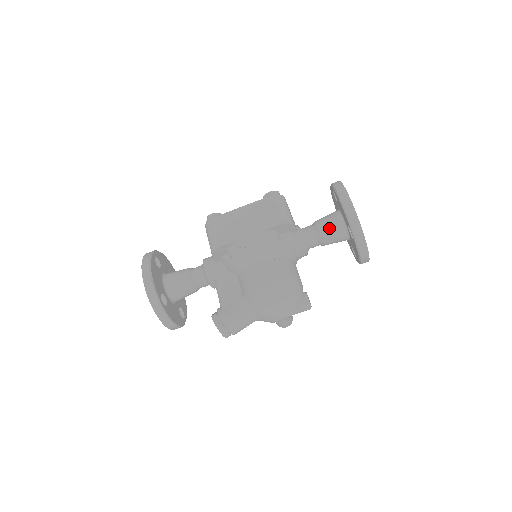
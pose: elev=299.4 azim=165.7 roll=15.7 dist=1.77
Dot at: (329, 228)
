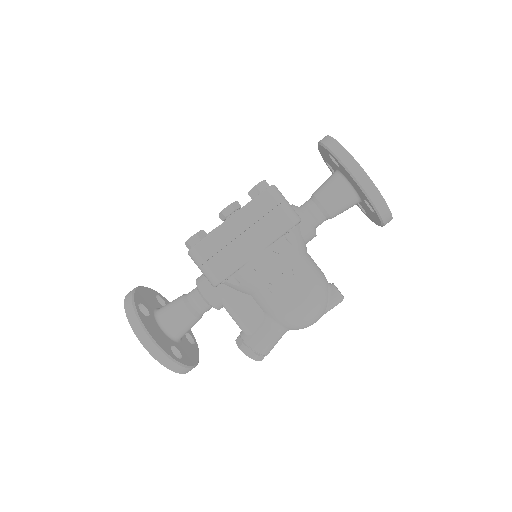
Dot at: (337, 203)
